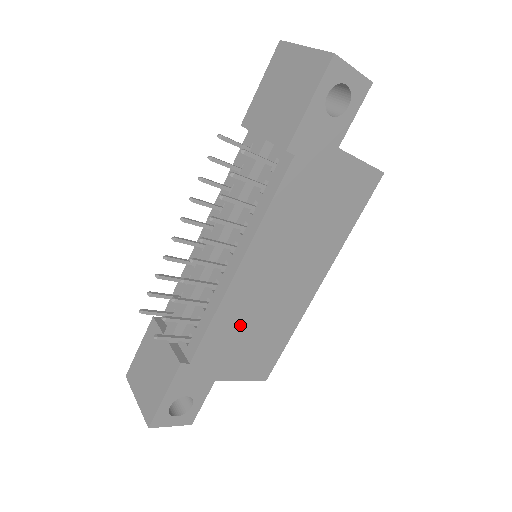
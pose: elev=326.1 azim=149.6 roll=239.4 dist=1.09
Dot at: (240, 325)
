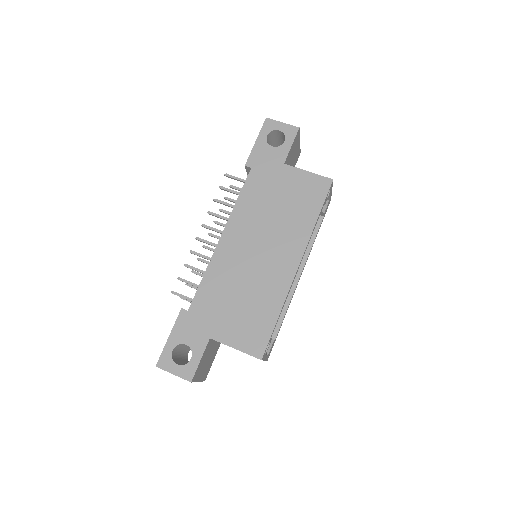
Dot at: (228, 287)
